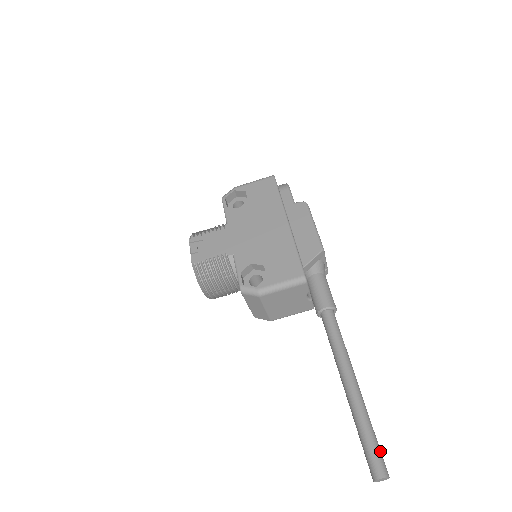
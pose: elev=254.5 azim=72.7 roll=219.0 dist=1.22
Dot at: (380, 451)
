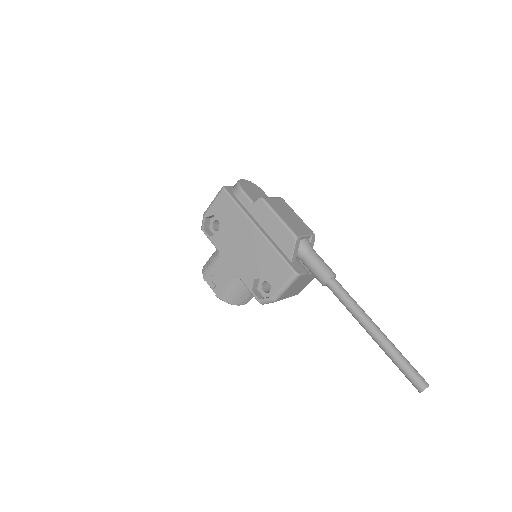
Dot at: (415, 371)
